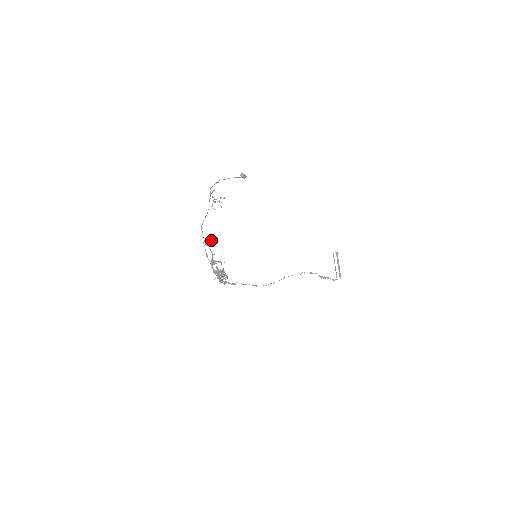
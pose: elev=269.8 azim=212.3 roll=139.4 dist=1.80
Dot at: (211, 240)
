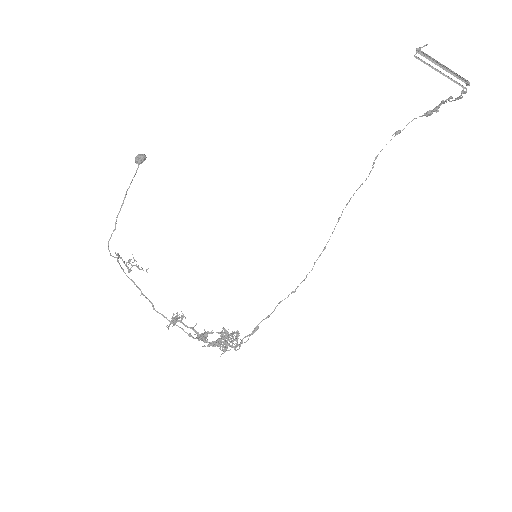
Dot at: (173, 318)
